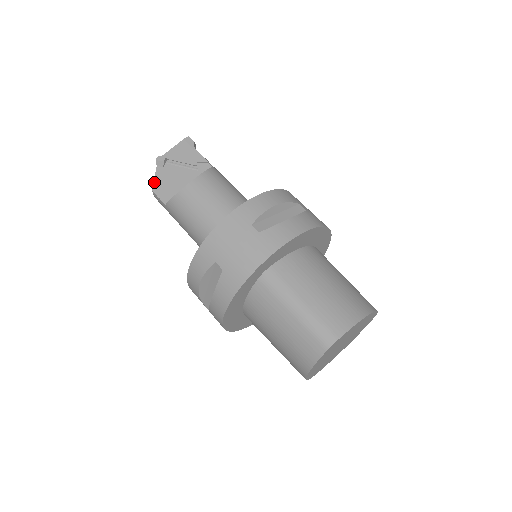
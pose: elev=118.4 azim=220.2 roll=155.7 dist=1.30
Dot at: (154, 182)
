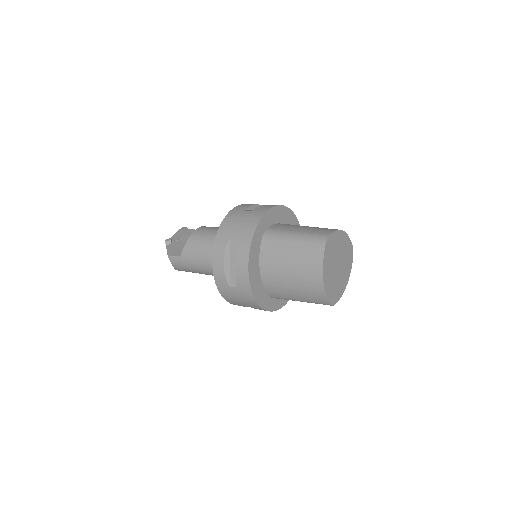
Dot at: (167, 252)
